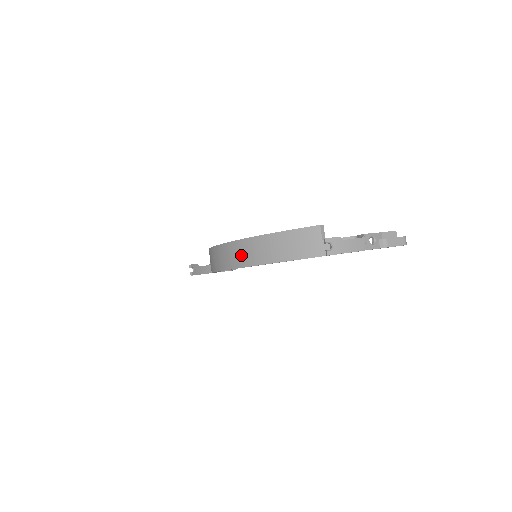
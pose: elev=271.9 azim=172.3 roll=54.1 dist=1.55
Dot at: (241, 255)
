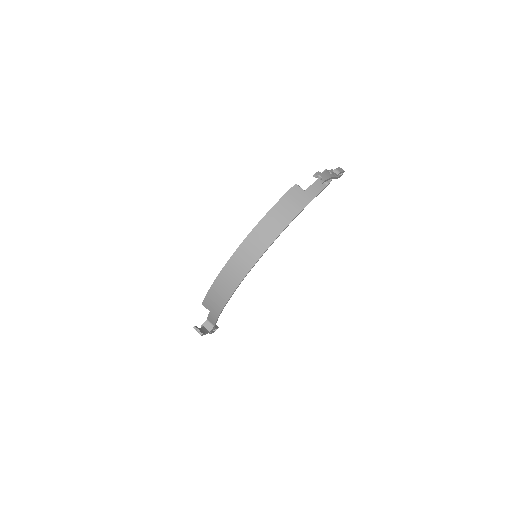
Dot at: (256, 246)
